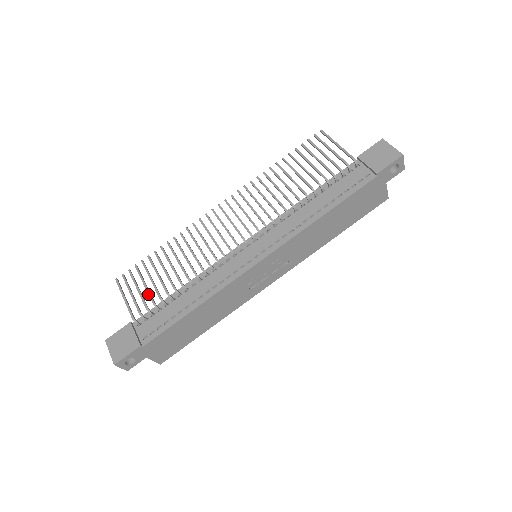
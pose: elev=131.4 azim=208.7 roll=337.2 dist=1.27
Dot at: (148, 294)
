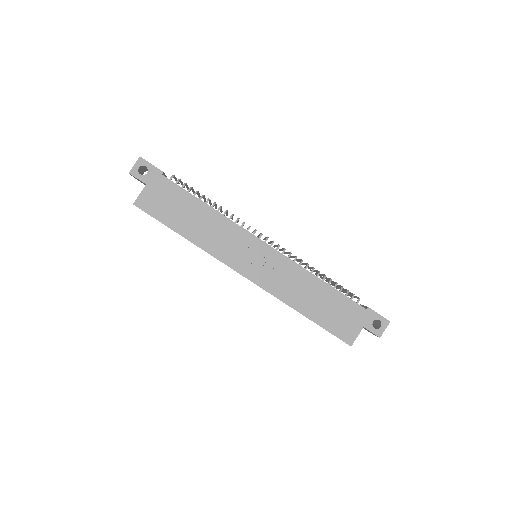
Dot at: occluded
